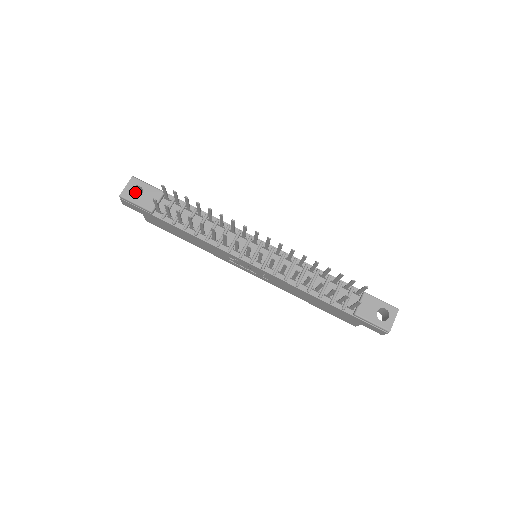
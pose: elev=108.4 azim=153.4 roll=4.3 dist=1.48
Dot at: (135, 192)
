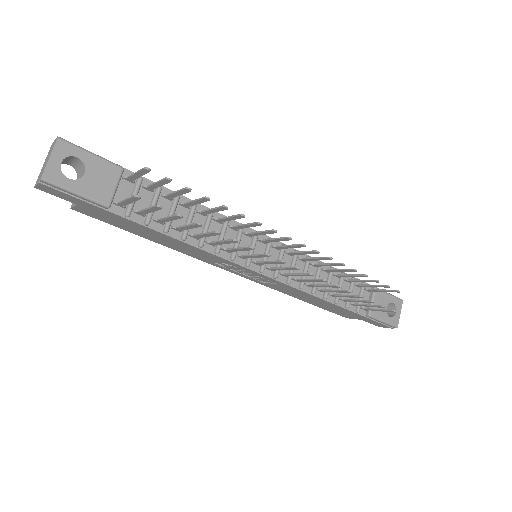
Dot at: occluded
